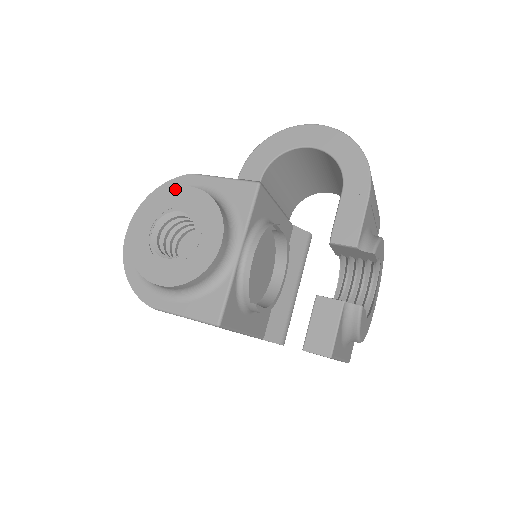
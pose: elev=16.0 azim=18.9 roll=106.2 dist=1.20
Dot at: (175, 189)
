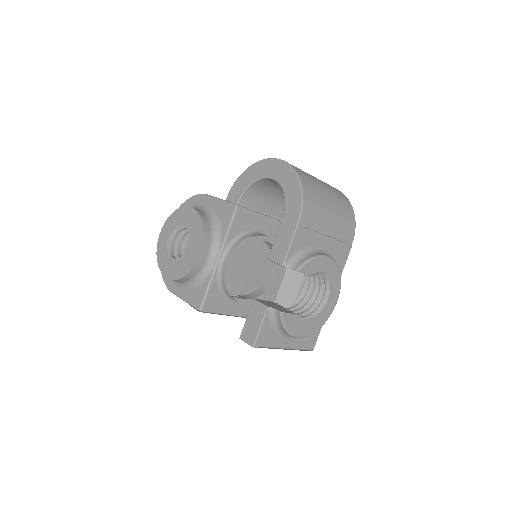
Dot at: (183, 208)
